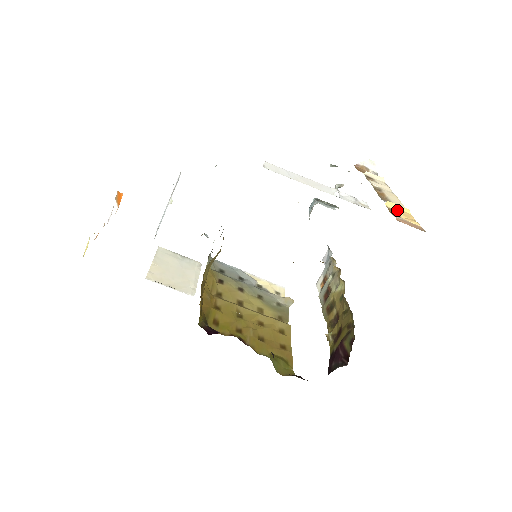
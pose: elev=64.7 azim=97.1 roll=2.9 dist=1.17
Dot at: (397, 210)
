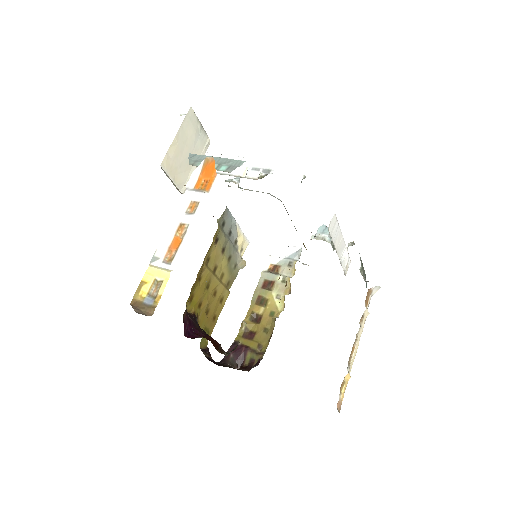
Dot at: (345, 382)
